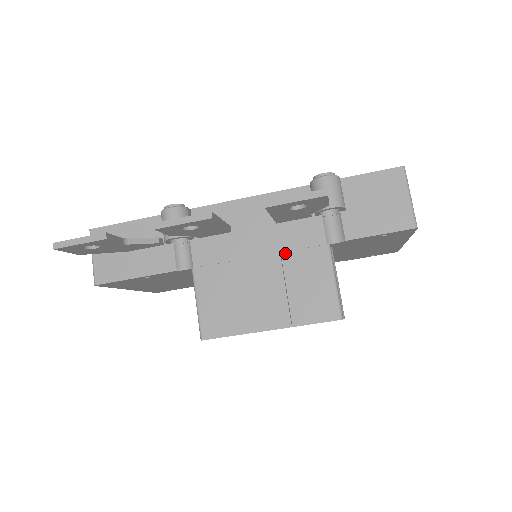
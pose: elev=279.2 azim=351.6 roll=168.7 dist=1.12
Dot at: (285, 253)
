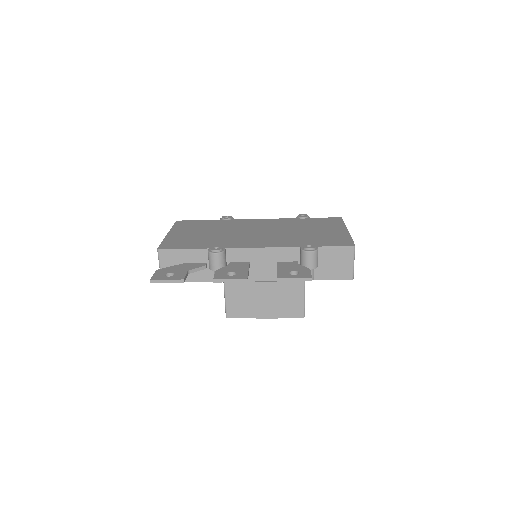
Dot at: occluded
